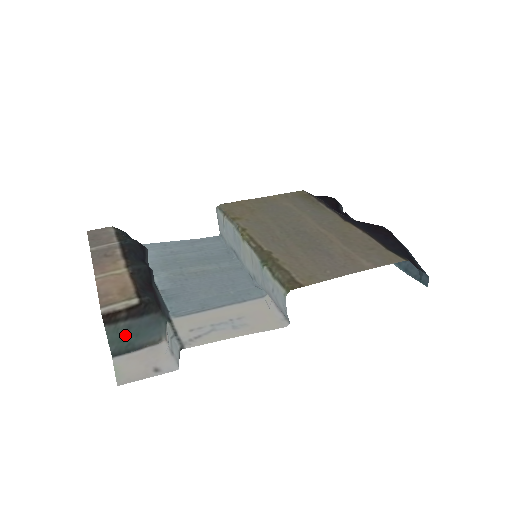
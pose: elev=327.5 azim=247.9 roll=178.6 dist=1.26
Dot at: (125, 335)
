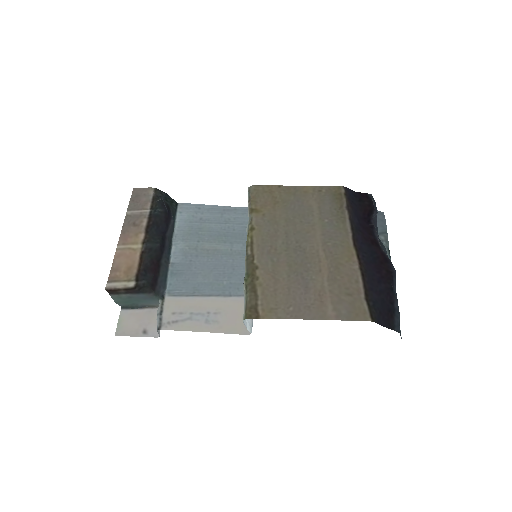
Dot at: (128, 300)
